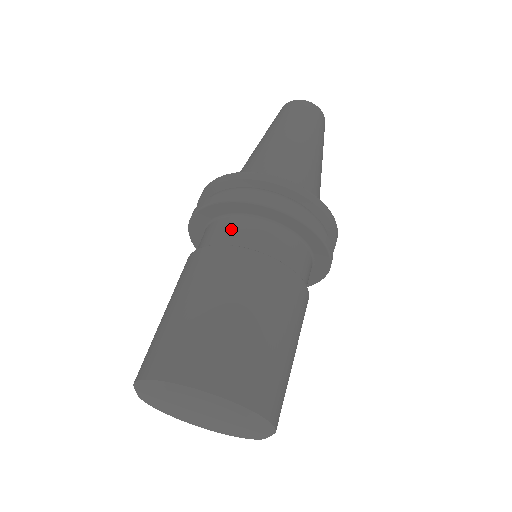
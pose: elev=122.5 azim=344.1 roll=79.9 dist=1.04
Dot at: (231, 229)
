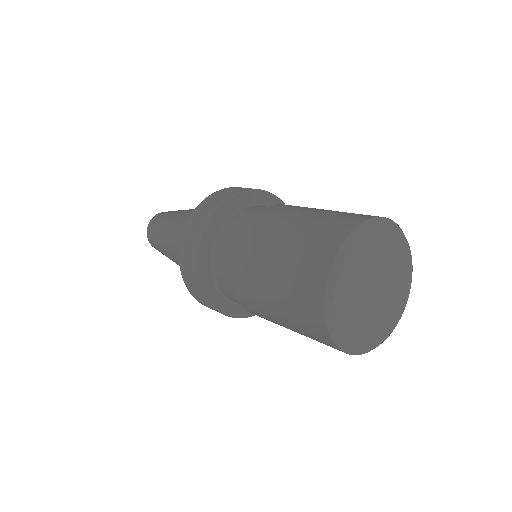
Dot at: (224, 243)
